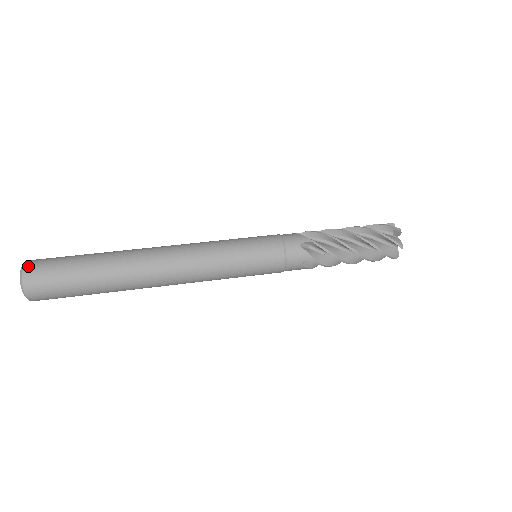
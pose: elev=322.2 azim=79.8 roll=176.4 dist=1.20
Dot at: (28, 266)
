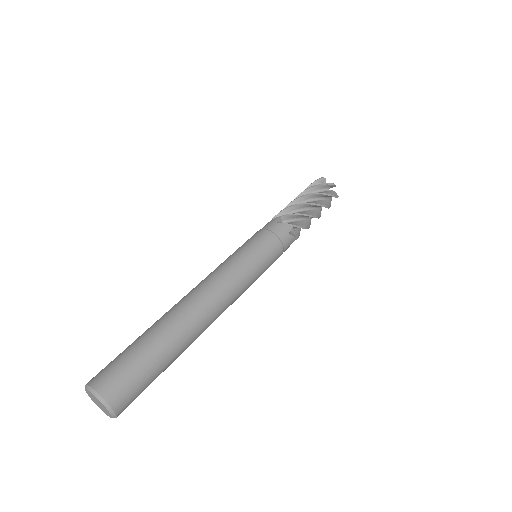
Dot at: (107, 394)
